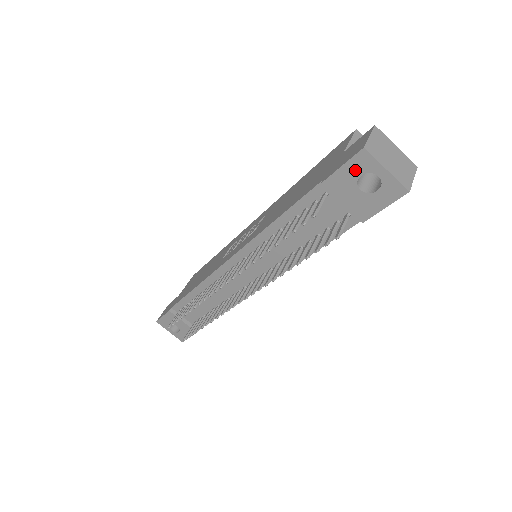
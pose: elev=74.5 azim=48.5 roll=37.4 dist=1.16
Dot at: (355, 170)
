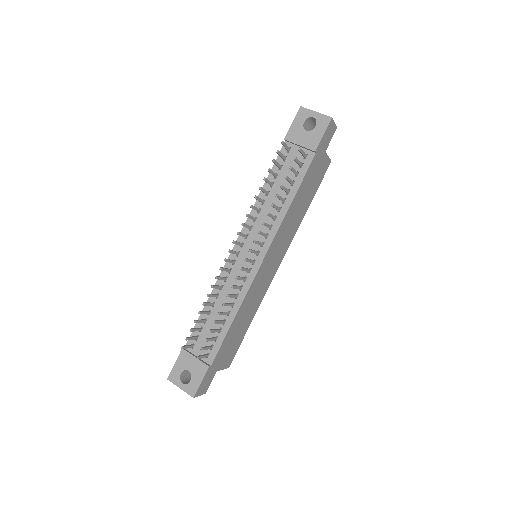
Dot at: (300, 121)
